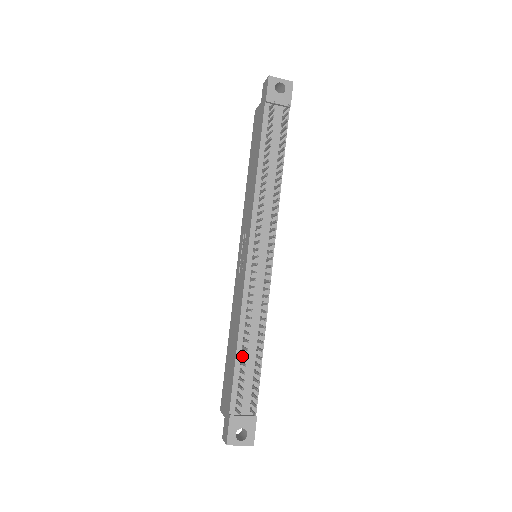
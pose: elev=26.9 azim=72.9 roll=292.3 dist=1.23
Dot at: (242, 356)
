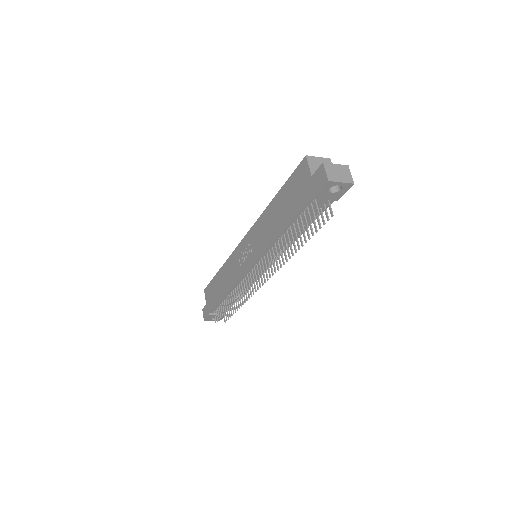
Dot at: (225, 302)
